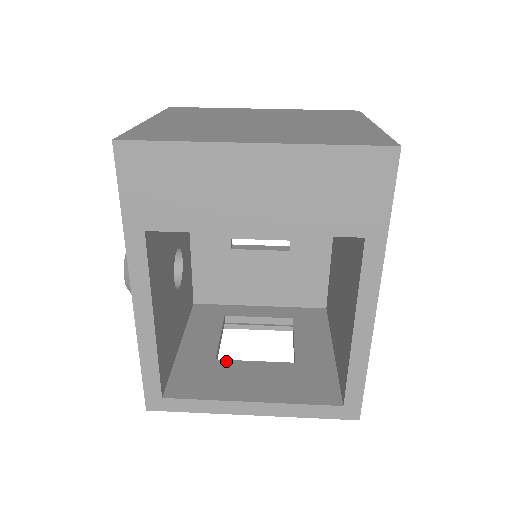
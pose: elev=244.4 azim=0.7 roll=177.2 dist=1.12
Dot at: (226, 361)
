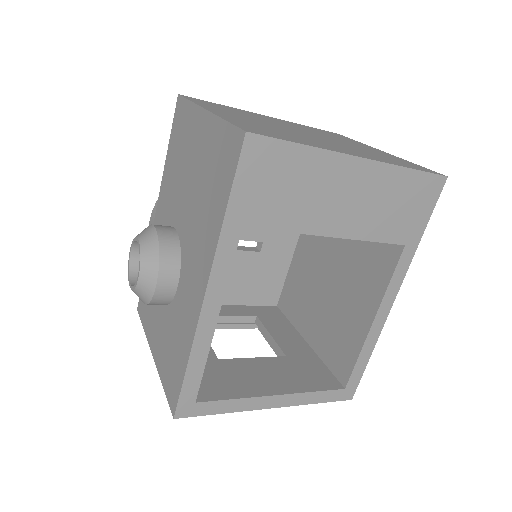
Dot at: (229, 360)
